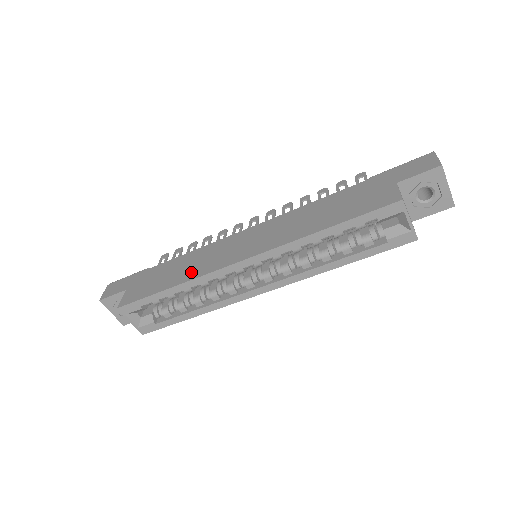
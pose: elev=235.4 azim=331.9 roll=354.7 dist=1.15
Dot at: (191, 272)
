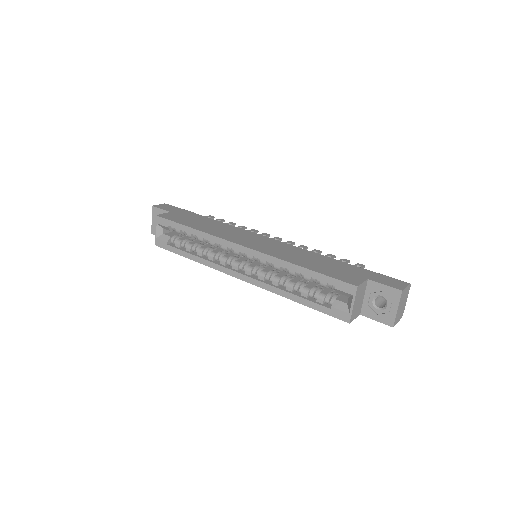
Dot at: (212, 230)
